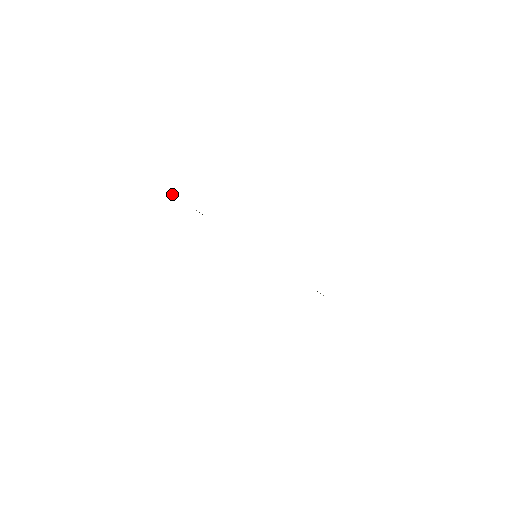
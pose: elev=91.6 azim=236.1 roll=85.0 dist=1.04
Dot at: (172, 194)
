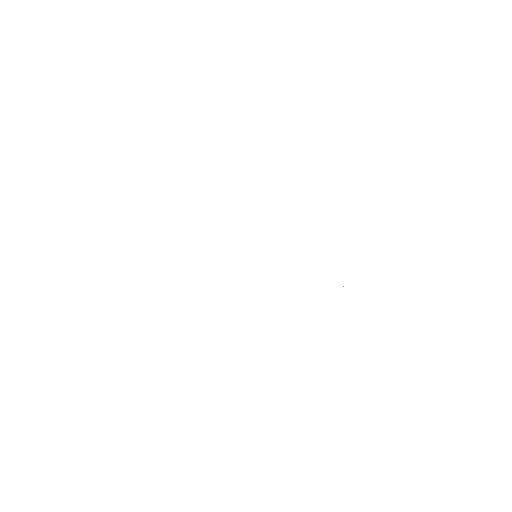
Dot at: occluded
